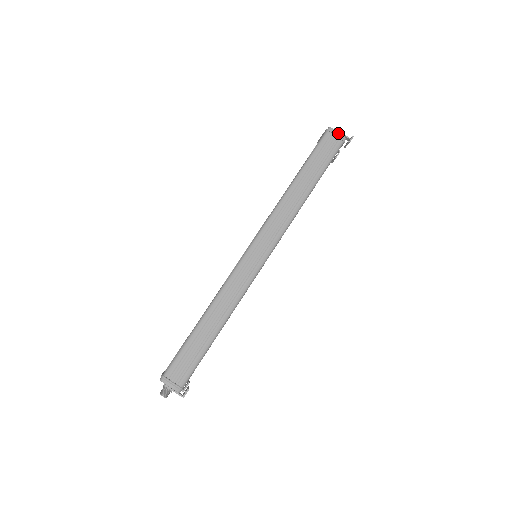
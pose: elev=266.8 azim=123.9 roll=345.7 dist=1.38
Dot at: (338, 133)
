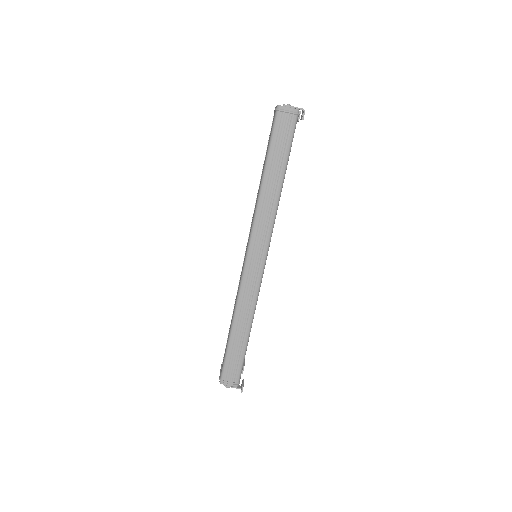
Dot at: (289, 109)
